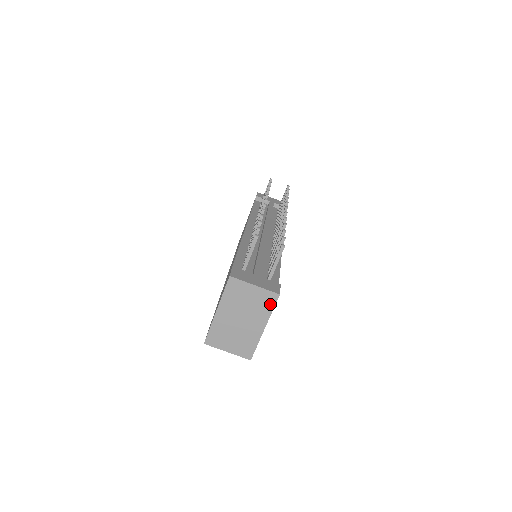
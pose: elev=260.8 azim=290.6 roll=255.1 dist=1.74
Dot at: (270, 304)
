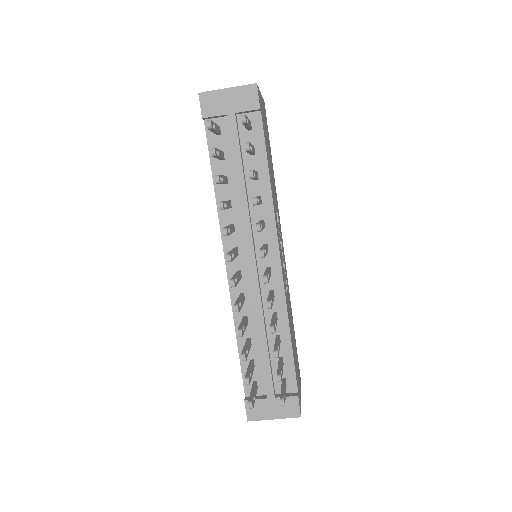
Dot at: occluded
